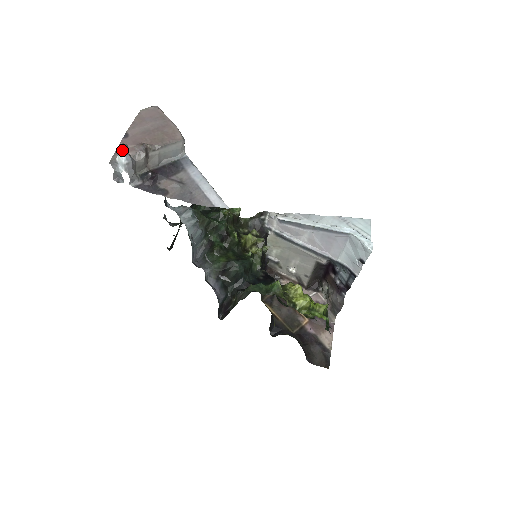
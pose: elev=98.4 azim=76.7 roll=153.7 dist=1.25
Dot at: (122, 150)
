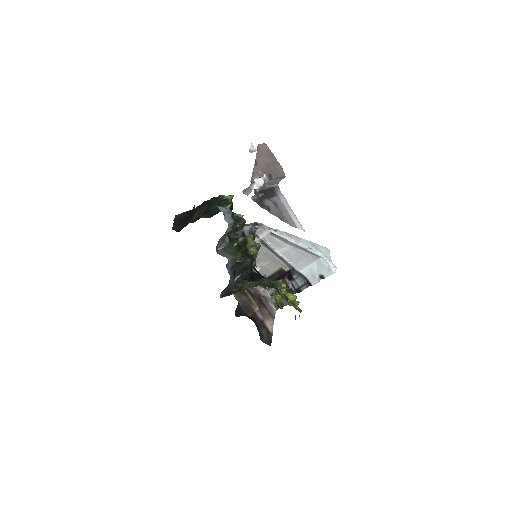
Dot at: (267, 178)
